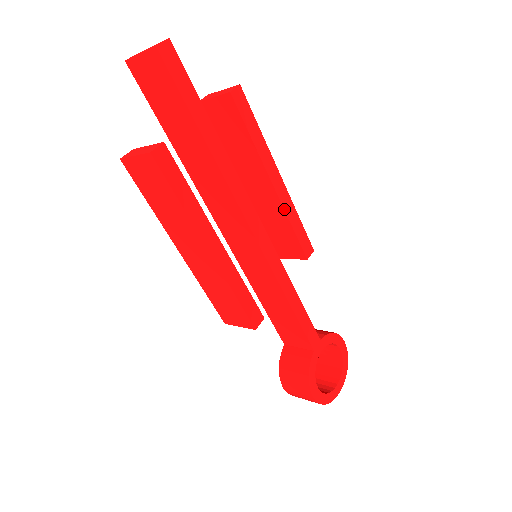
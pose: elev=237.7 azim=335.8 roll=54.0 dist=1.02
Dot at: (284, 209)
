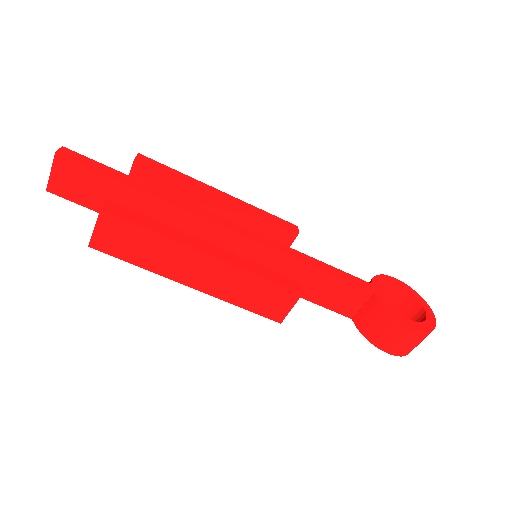
Dot at: (245, 209)
